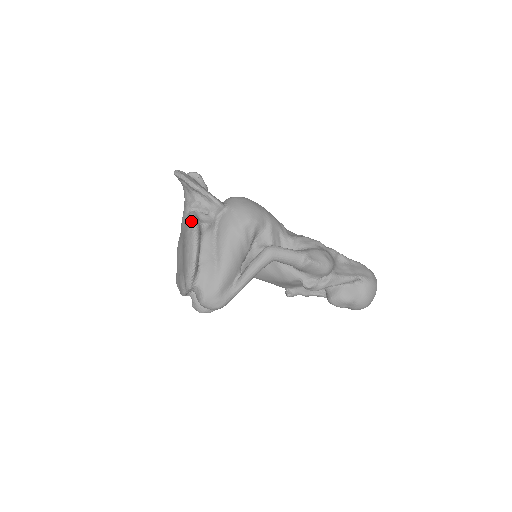
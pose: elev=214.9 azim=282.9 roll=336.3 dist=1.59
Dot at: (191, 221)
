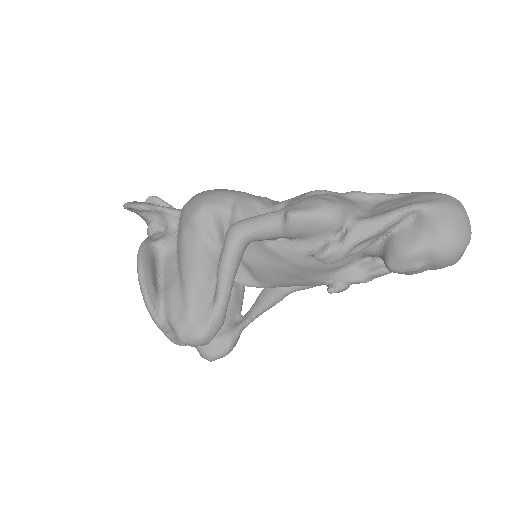
Dot at: occluded
